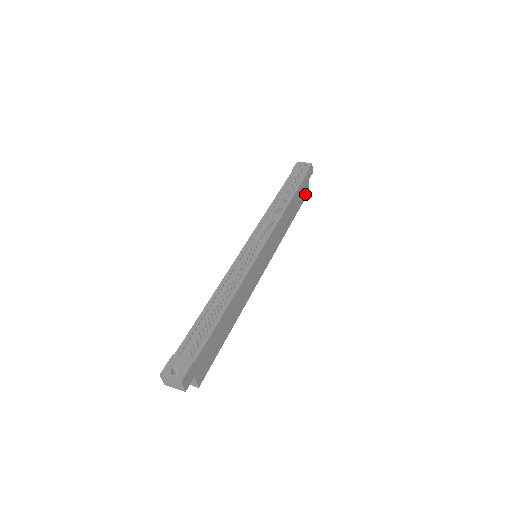
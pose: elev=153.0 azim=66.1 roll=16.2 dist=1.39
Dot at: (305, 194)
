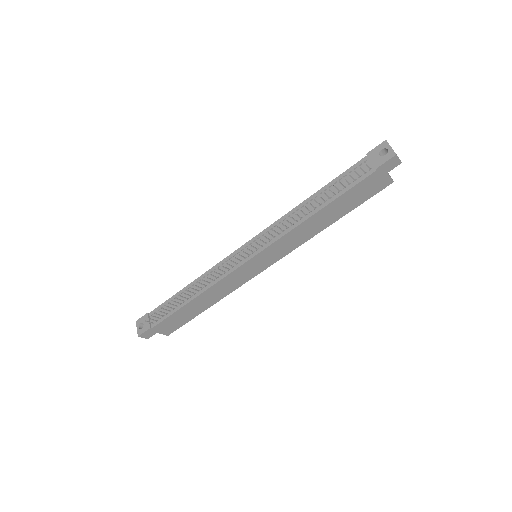
Dot at: (377, 189)
